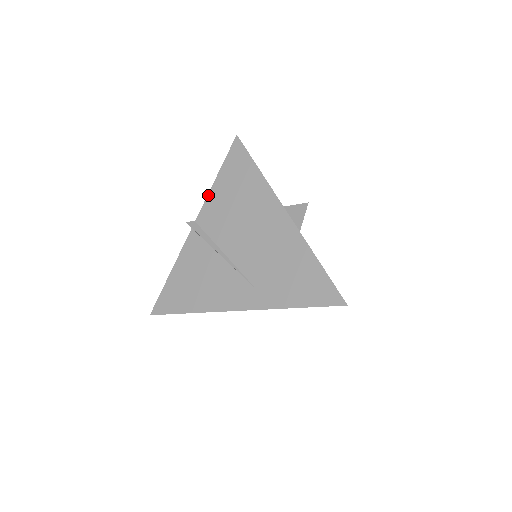
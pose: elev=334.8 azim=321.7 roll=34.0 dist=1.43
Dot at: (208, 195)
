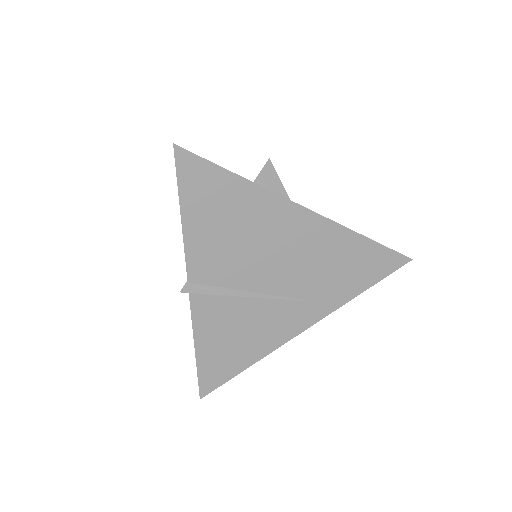
Dot at: (184, 244)
